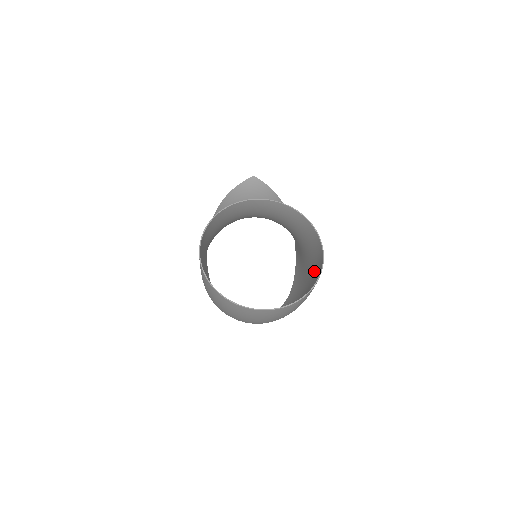
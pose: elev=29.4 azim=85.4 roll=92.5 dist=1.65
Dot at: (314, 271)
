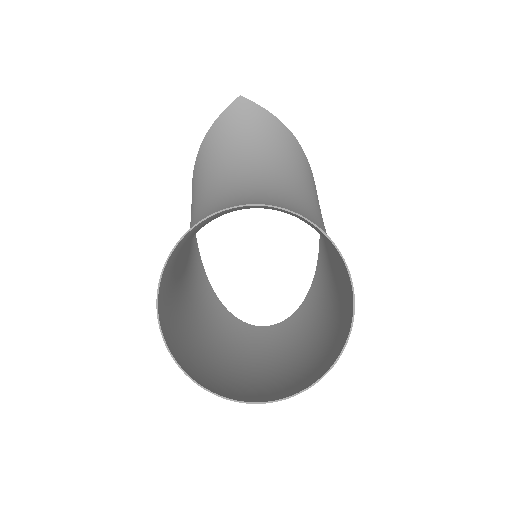
Dot at: (343, 291)
